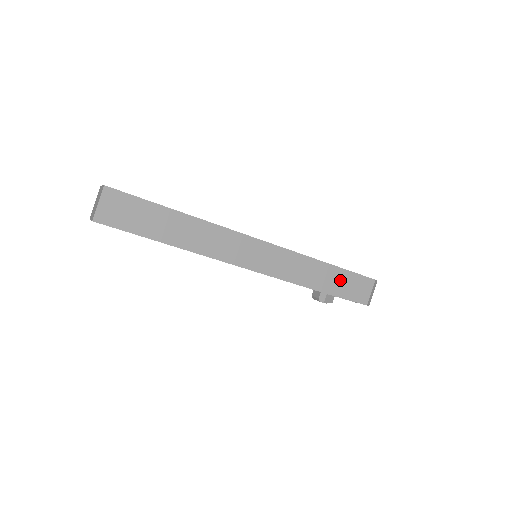
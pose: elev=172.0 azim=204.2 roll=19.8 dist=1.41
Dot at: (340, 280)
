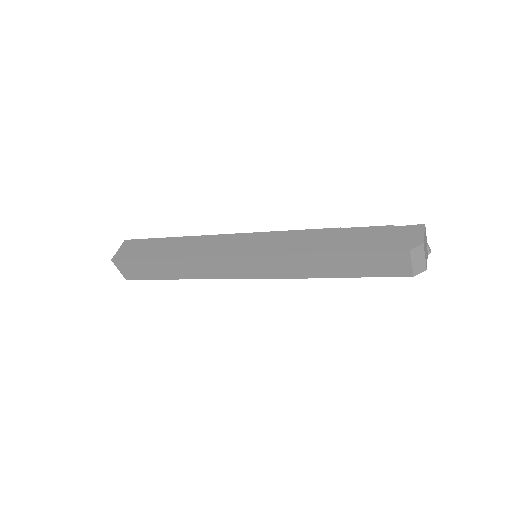
Dot at: (354, 263)
